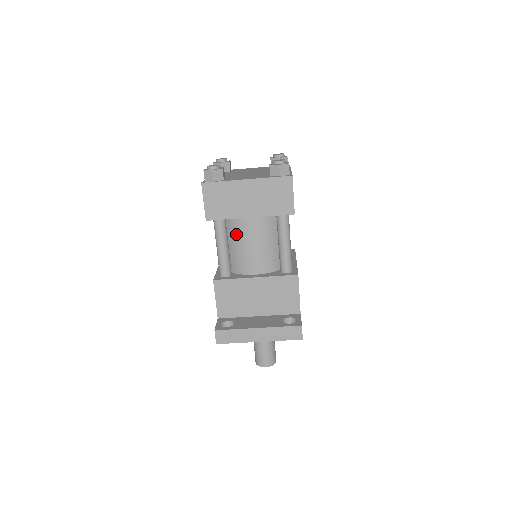
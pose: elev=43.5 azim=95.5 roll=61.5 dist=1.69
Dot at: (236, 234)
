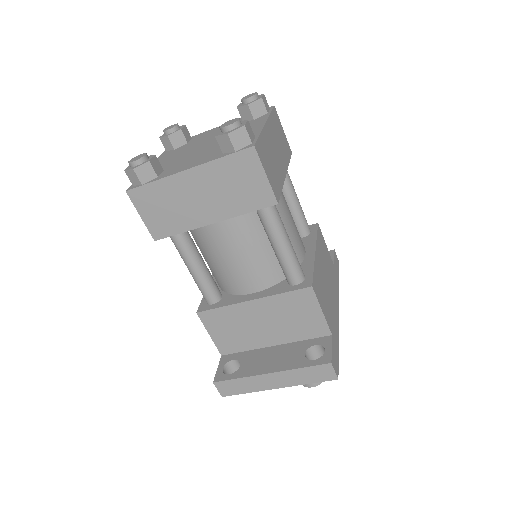
Dot at: (207, 245)
